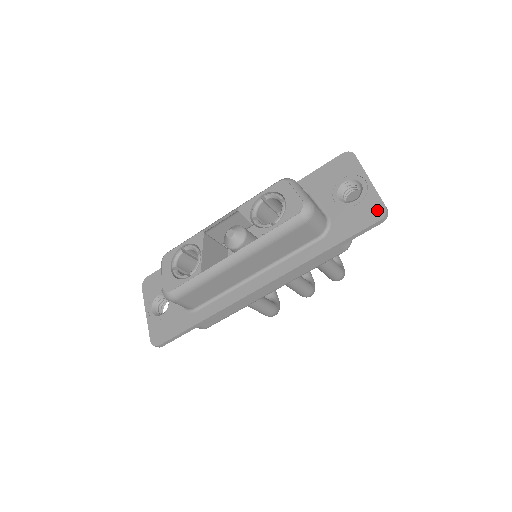
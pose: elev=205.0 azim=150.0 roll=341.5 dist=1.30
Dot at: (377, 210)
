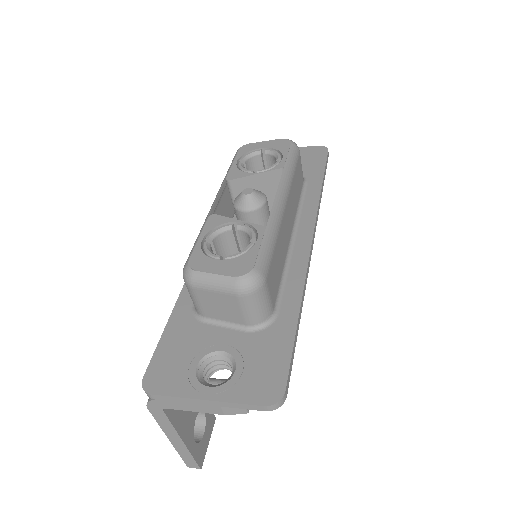
Dot at: (317, 150)
